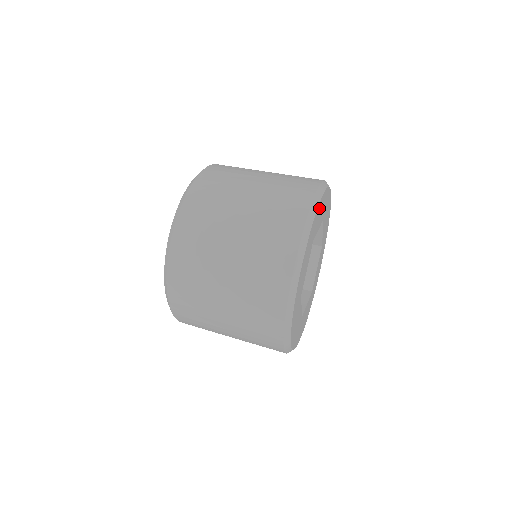
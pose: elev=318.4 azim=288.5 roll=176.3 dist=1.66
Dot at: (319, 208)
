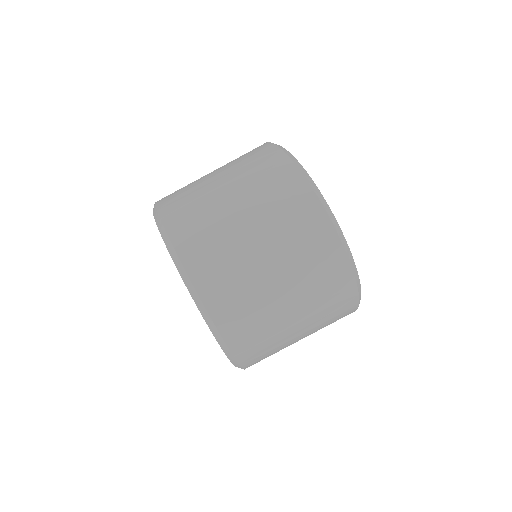
Dot at: occluded
